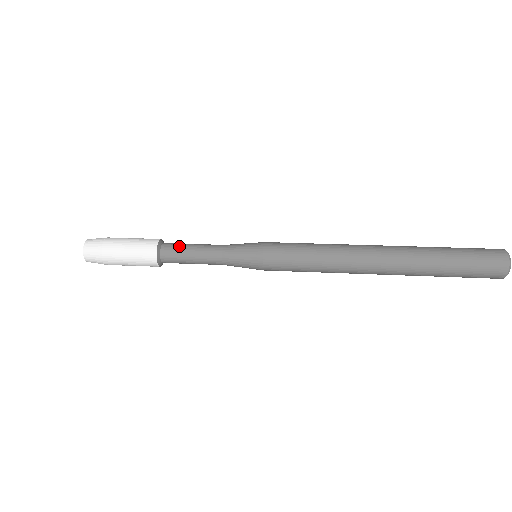
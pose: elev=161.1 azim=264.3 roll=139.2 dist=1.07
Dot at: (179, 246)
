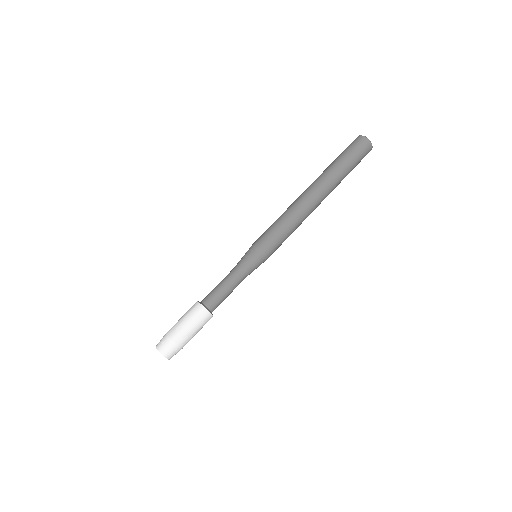
Dot at: (220, 301)
